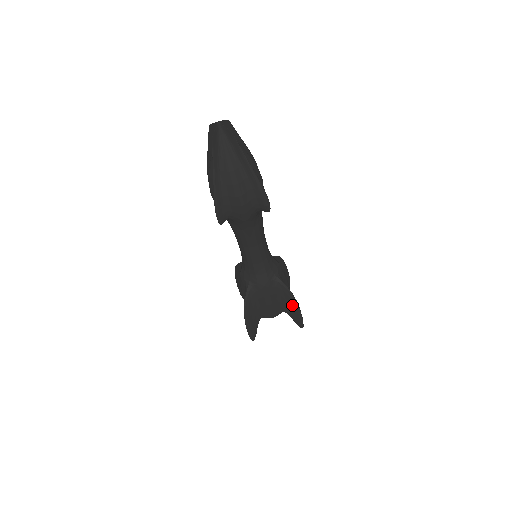
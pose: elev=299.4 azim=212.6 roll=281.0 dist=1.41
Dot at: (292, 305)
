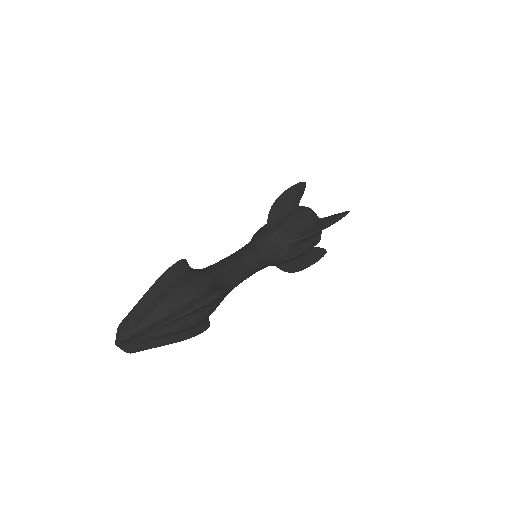
Dot at: occluded
